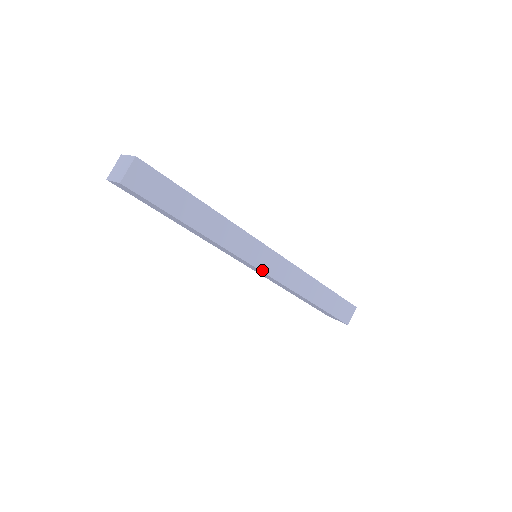
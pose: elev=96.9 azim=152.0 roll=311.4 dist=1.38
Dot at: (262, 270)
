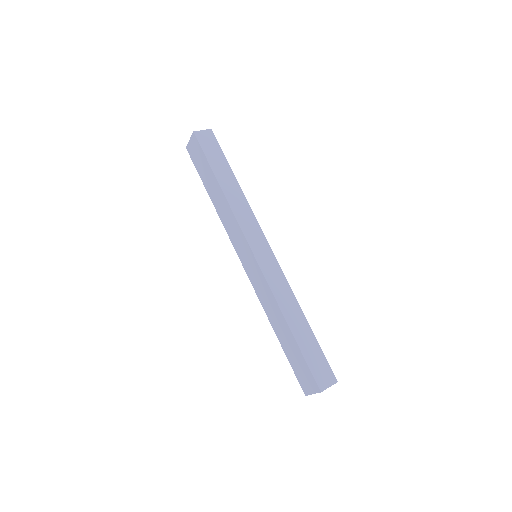
Dot at: (255, 255)
